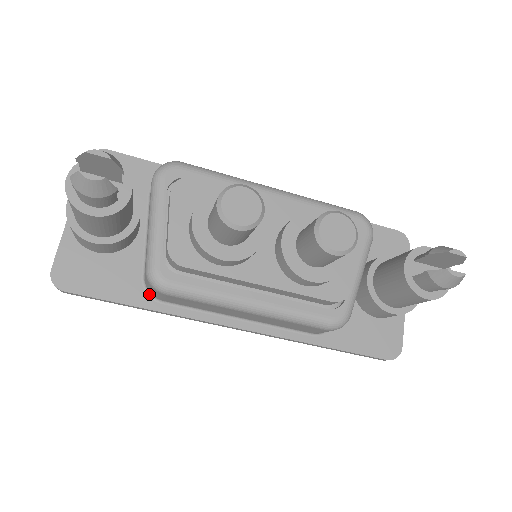
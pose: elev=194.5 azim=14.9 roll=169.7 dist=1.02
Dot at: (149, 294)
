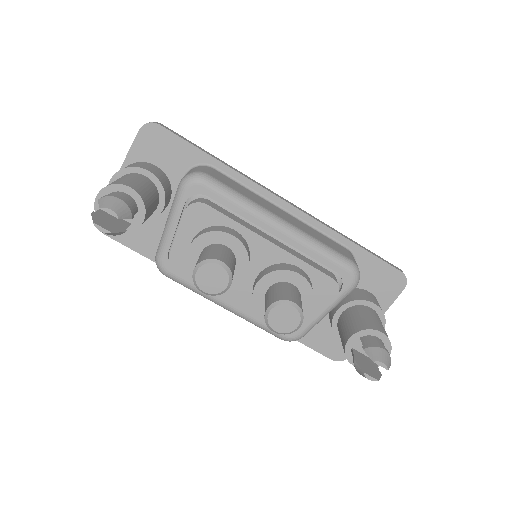
Dot at: occluded
